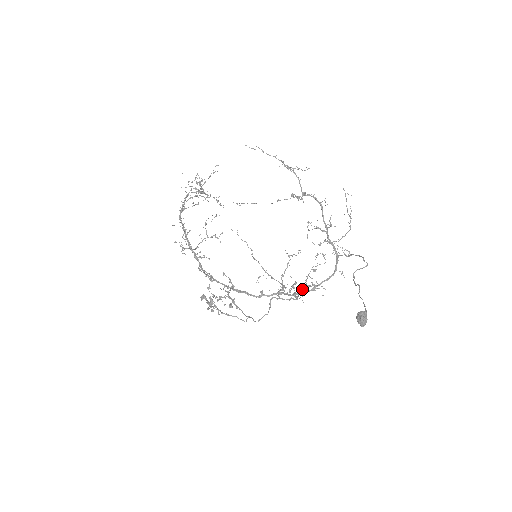
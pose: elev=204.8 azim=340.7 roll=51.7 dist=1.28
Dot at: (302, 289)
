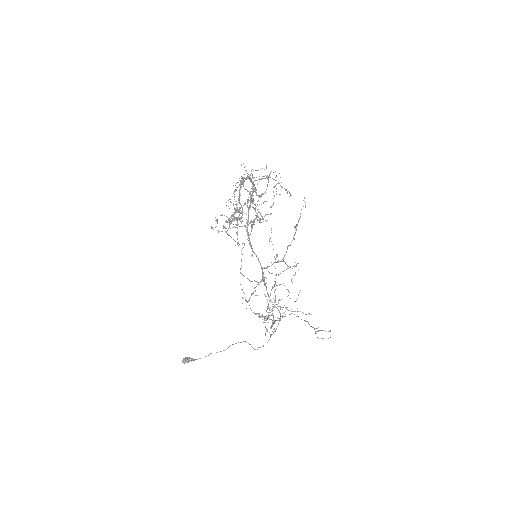
Dot at: (252, 294)
